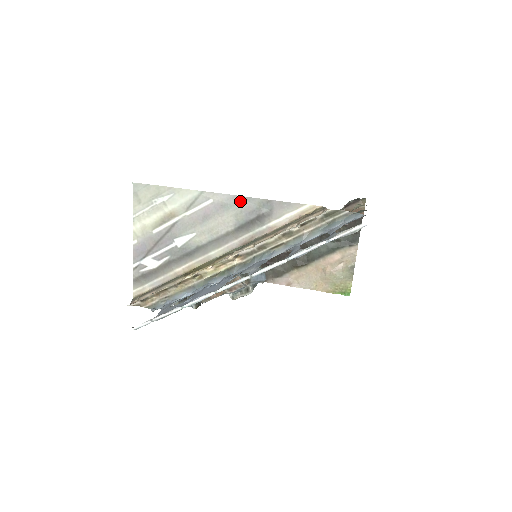
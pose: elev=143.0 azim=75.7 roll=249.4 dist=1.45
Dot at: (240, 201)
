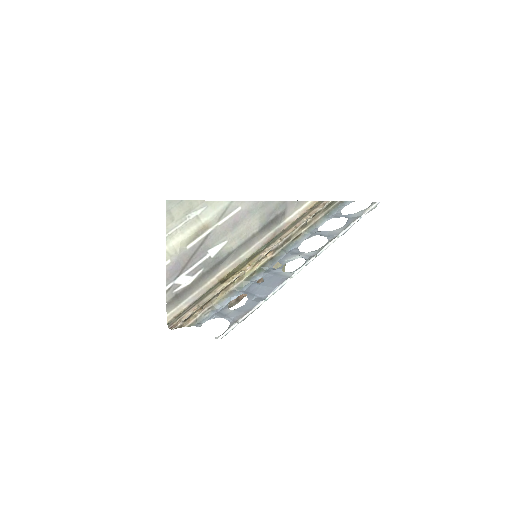
Dot at: (263, 205)
